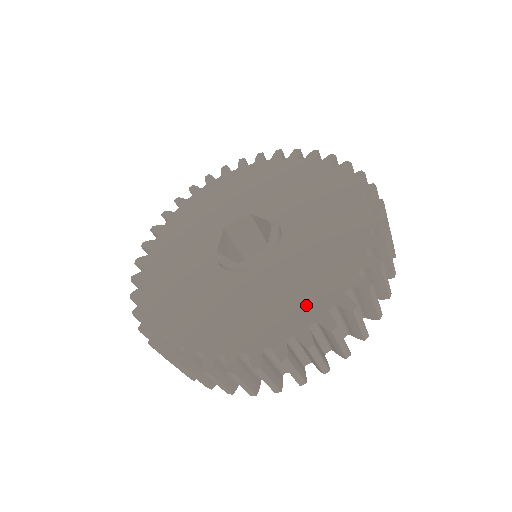
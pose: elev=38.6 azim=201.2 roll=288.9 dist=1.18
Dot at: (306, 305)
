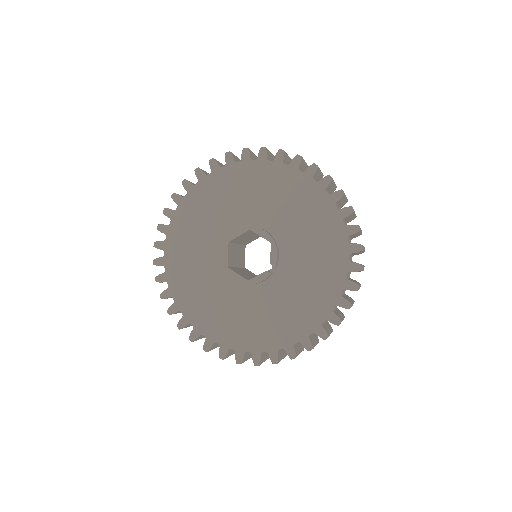
Dot at: (226, 332)
